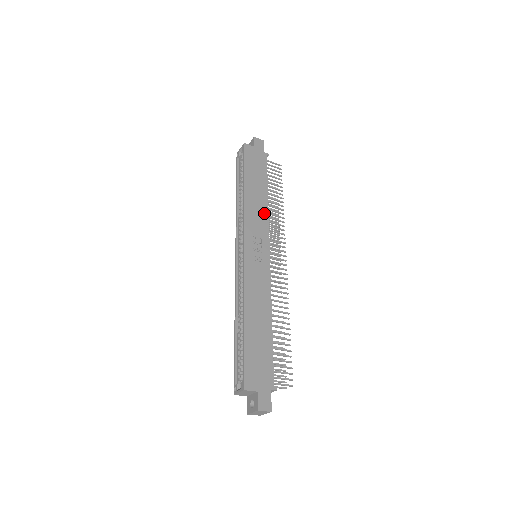
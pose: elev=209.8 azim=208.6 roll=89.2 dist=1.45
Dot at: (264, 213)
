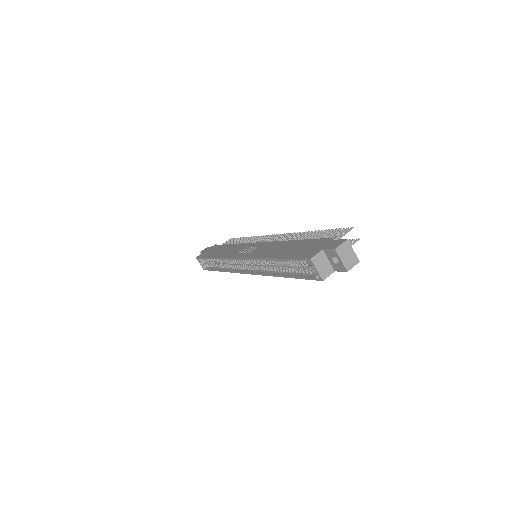
Dot at: (237, 246)
